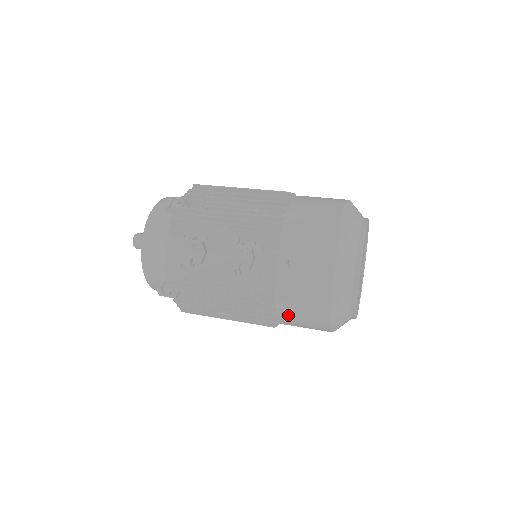
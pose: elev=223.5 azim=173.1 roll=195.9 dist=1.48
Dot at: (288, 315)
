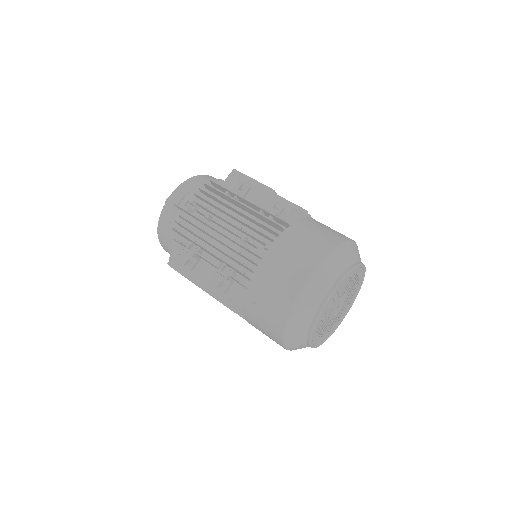
Dot at: occluded
